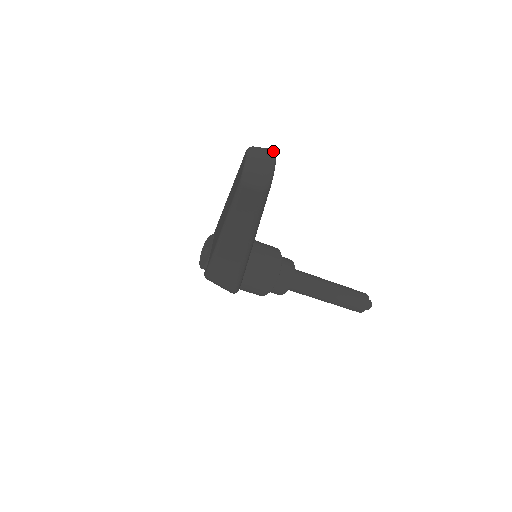
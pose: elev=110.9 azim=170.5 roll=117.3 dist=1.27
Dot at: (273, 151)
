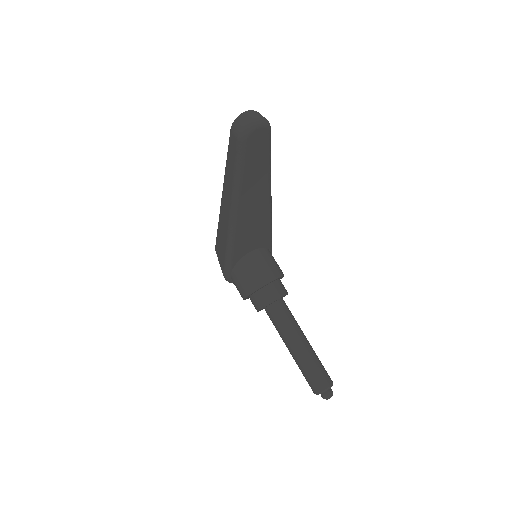
Dot at: (267, 121)
